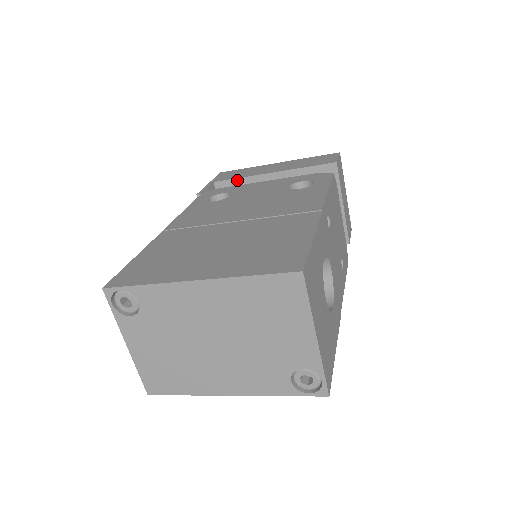
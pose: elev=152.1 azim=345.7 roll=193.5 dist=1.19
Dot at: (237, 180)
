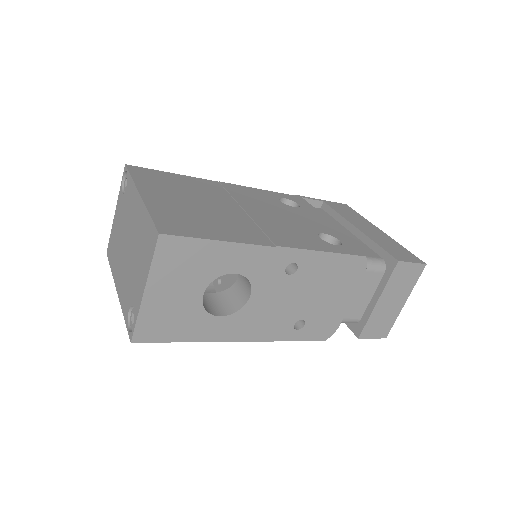
Dot at: (335, 213)
